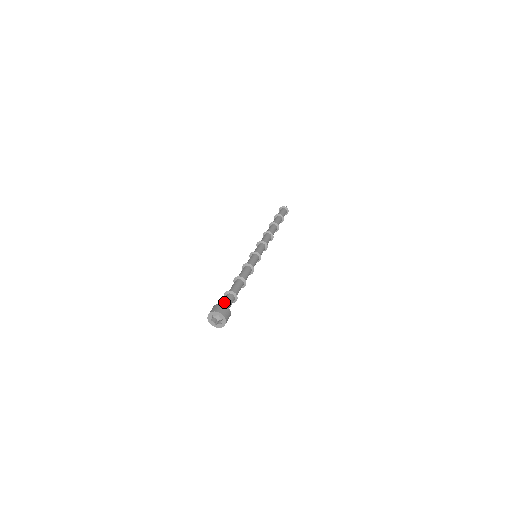
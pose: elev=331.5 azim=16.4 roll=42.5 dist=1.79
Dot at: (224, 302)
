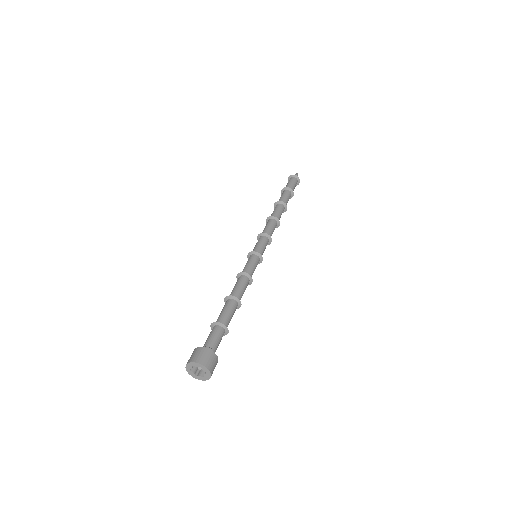
Dot at: (205, 343)
